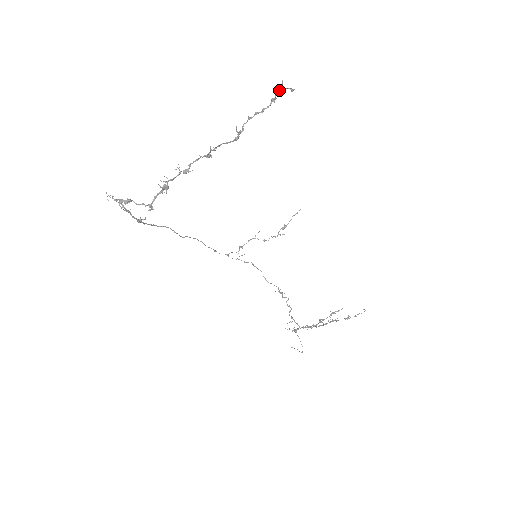
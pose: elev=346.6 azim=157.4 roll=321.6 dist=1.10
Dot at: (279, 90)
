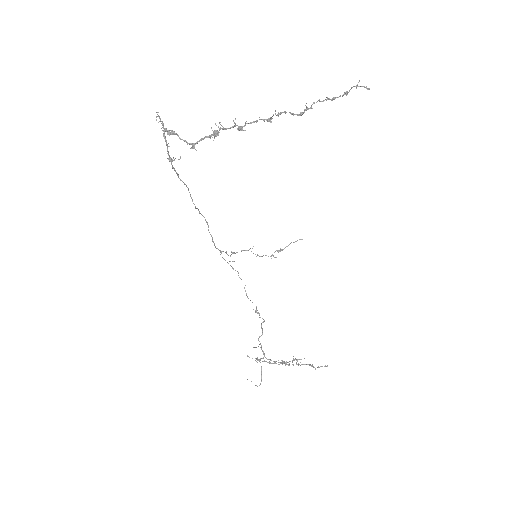
Dot at: (355, 86)
